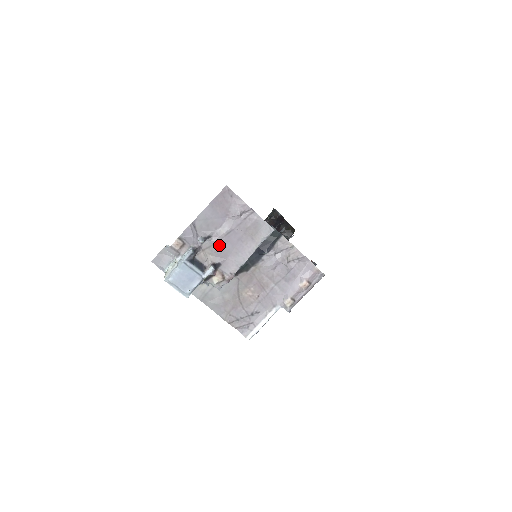
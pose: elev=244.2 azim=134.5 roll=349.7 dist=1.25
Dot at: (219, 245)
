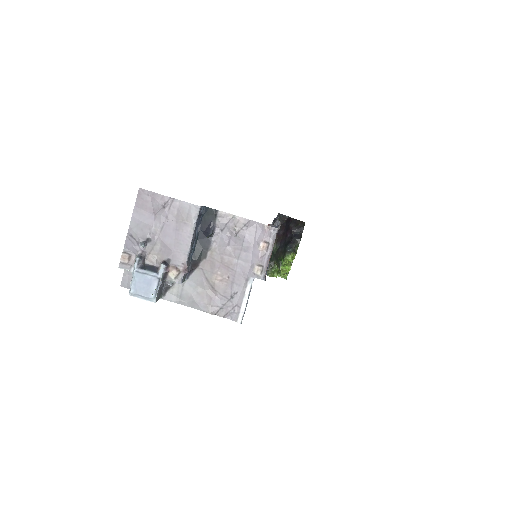
Dot at: (160, 243)
